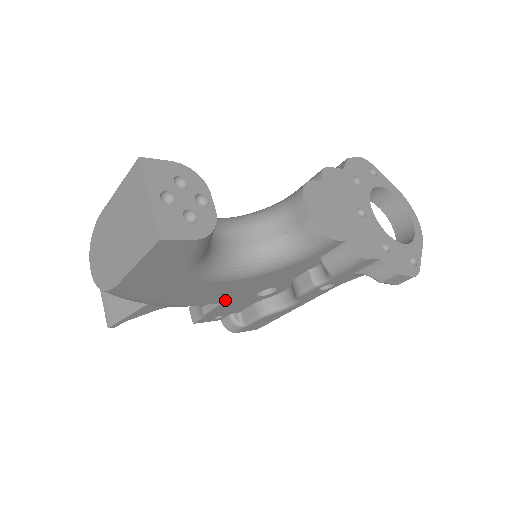
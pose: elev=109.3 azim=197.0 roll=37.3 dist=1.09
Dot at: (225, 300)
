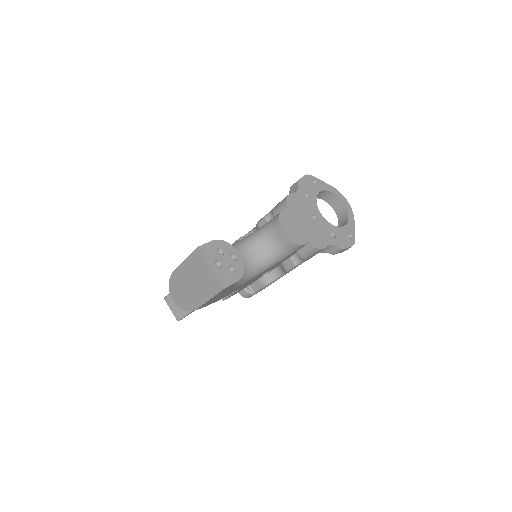
Dot at: (243, 286)
